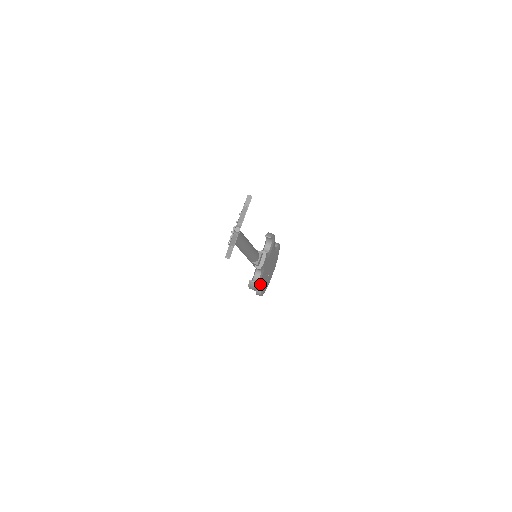
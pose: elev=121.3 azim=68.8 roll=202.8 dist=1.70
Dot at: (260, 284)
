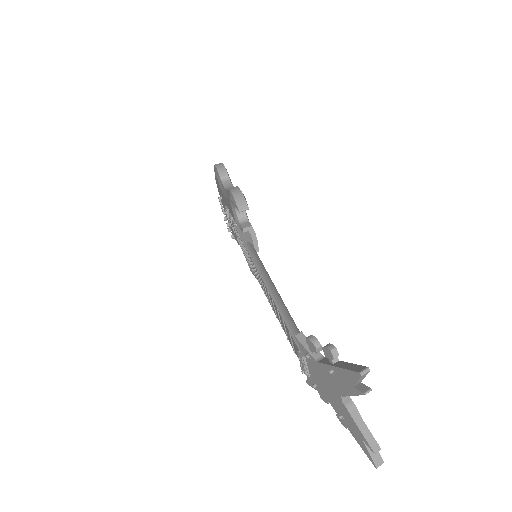
Dot at: occluded
